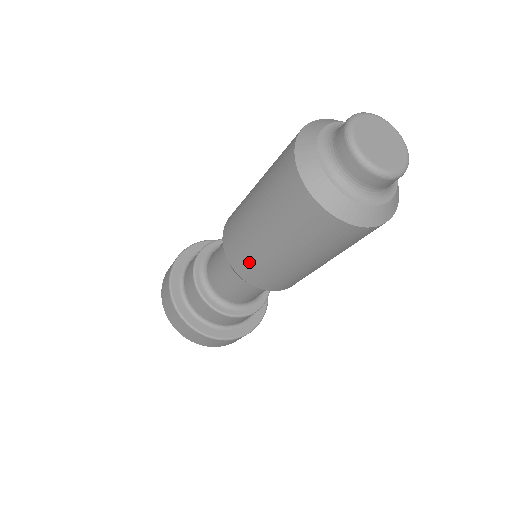
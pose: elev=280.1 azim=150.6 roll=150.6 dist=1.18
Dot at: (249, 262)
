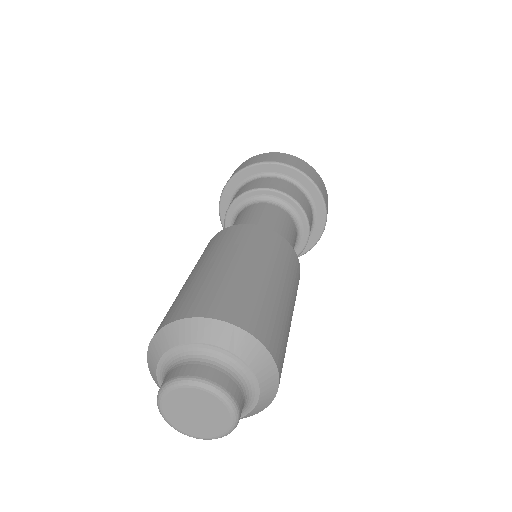
Dot at: occluded
